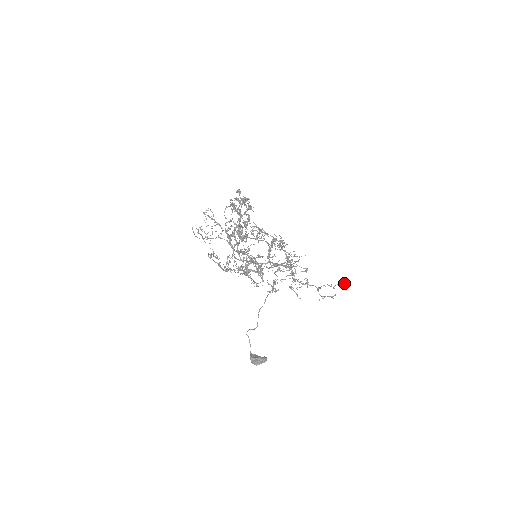
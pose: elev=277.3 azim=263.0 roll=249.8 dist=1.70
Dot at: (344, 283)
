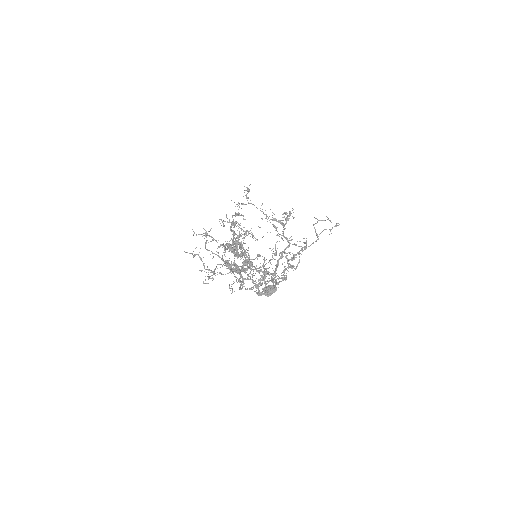
Dot at: occluded
